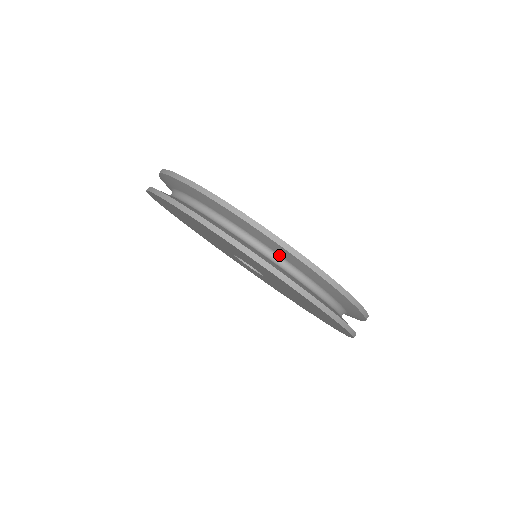
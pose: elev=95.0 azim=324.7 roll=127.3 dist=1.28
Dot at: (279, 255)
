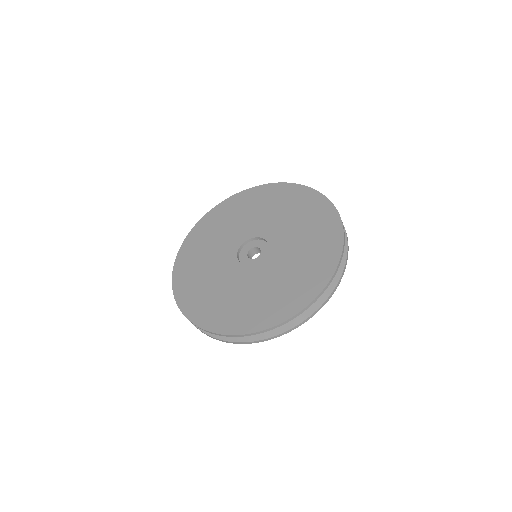
Dot at: occluded
